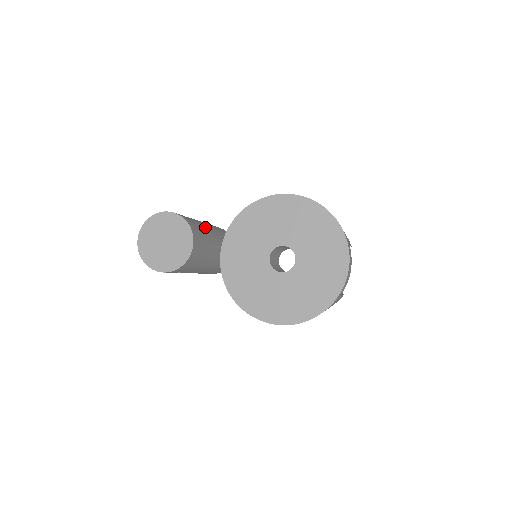
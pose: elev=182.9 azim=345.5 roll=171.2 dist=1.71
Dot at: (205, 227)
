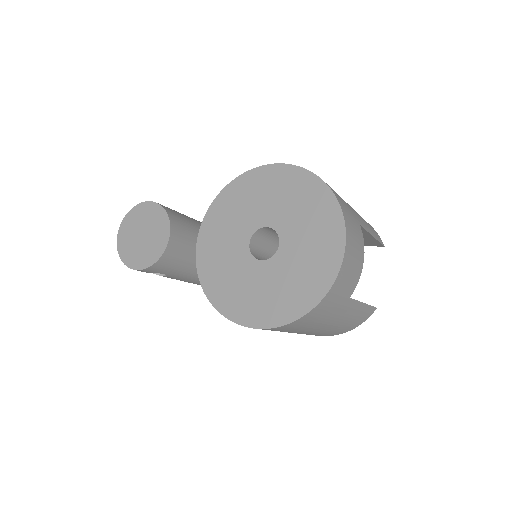
Dot at: (200, 225)
